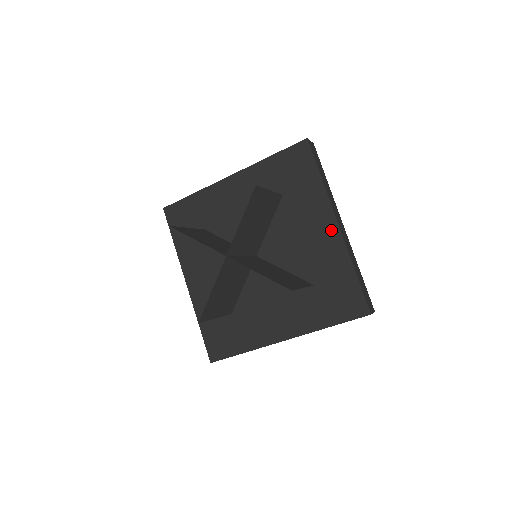
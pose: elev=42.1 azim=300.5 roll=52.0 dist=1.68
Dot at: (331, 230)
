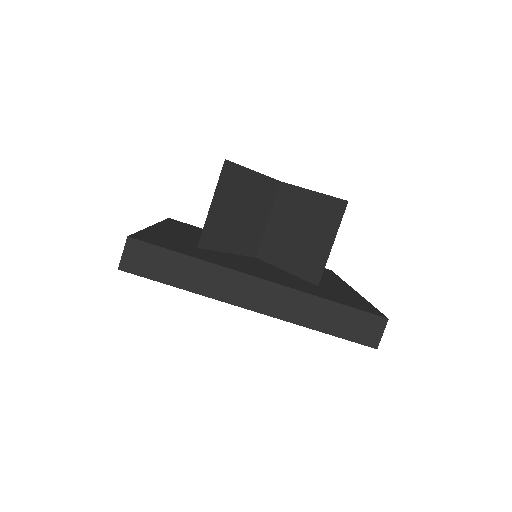
Dot at: (345, 287)
